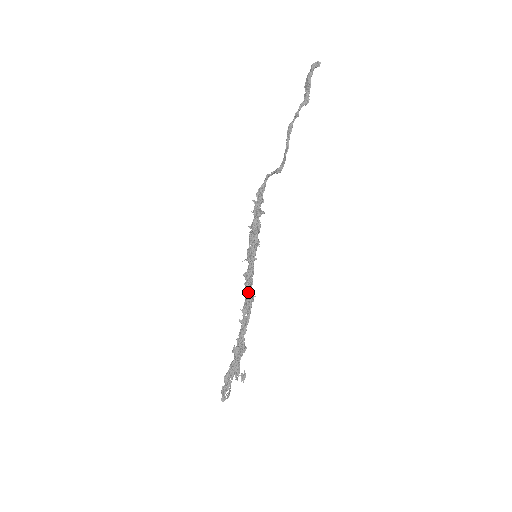
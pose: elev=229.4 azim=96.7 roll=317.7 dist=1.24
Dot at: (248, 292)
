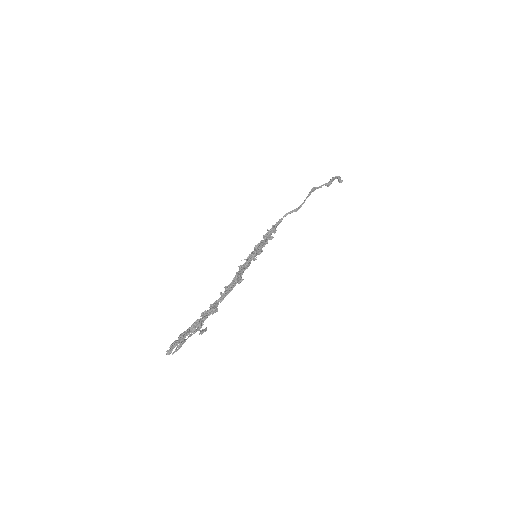
Dot at: (238, 275)
